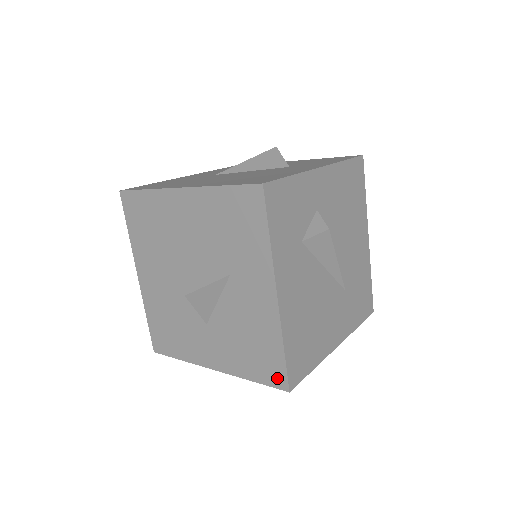
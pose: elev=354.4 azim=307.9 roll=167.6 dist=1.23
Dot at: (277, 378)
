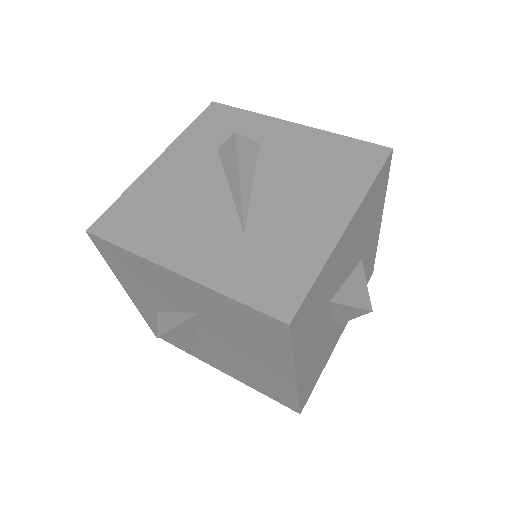
Dot at: occluded
